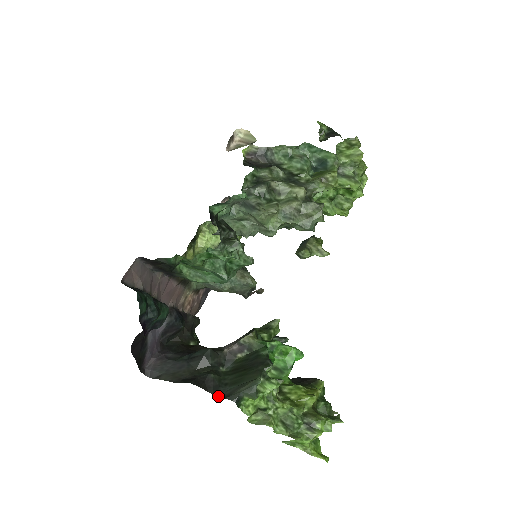
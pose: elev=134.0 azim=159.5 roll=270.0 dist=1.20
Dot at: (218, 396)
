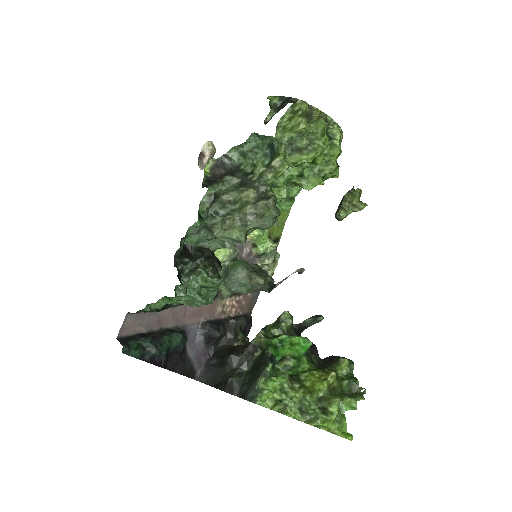
Dot at: (239, 396)
